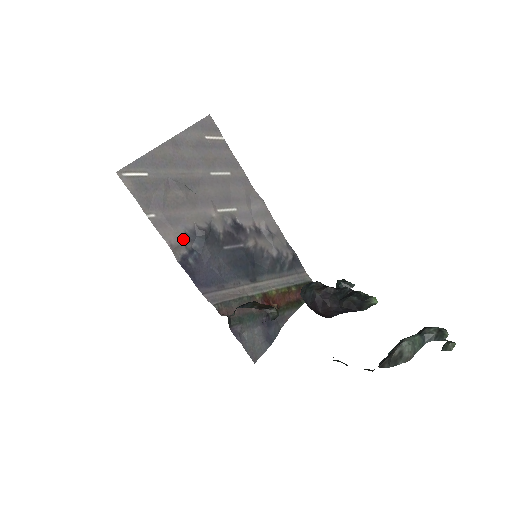
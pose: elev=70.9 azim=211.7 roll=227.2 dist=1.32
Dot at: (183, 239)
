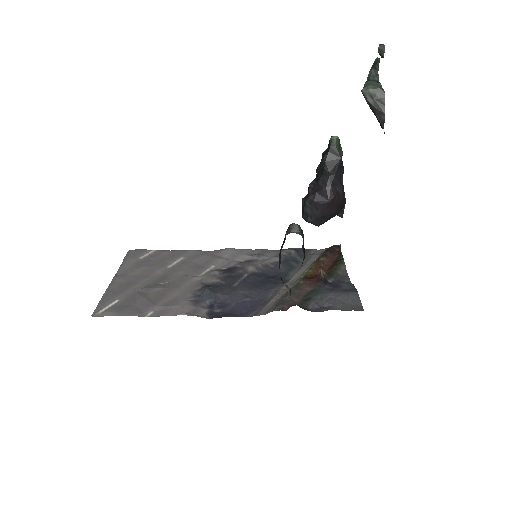
Dot at: (193, 305)
